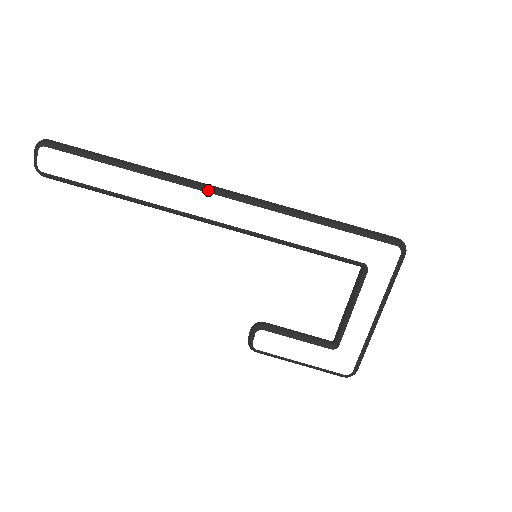
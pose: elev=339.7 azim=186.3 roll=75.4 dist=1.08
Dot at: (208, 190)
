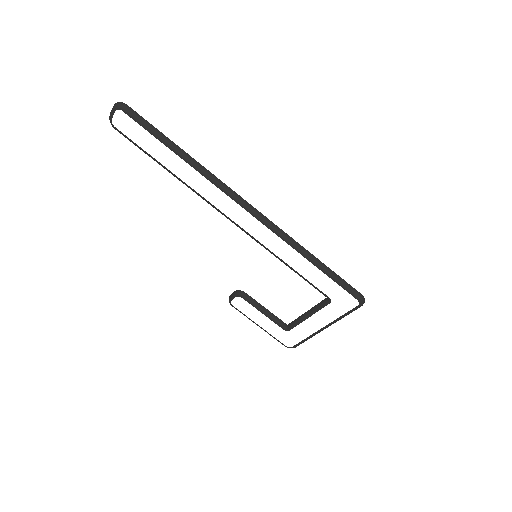
Dot at: (238, 202)
